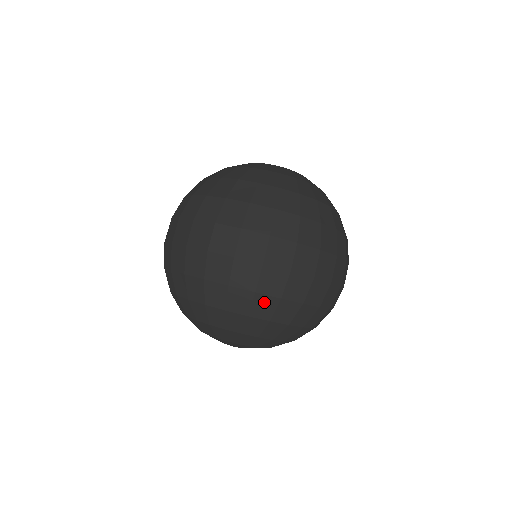
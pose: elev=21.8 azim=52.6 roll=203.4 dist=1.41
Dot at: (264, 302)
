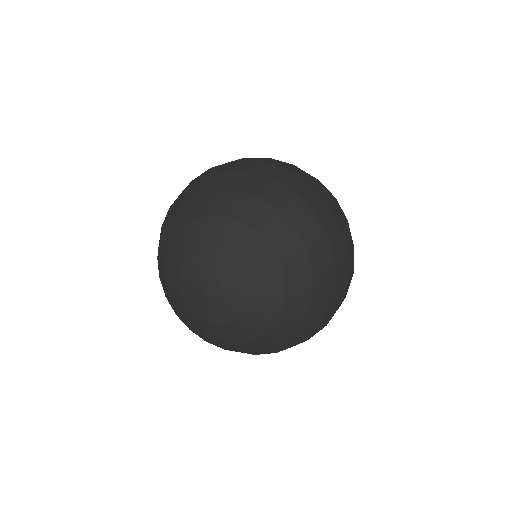
Dot at: occluded
